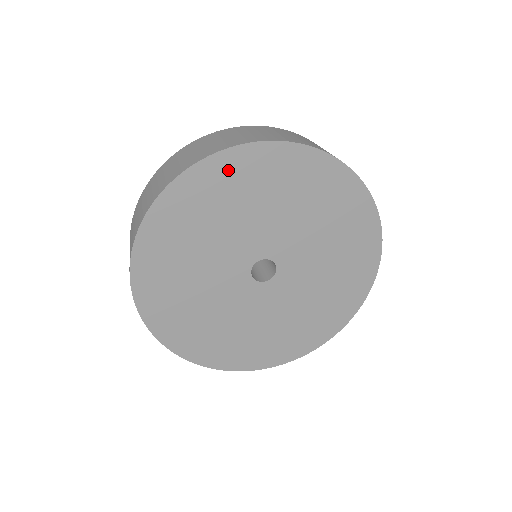
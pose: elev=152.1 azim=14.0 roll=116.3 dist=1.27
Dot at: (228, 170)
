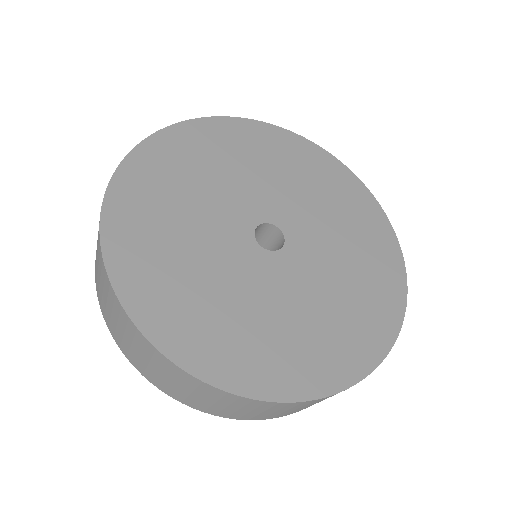
Dot at: (330, 169)
